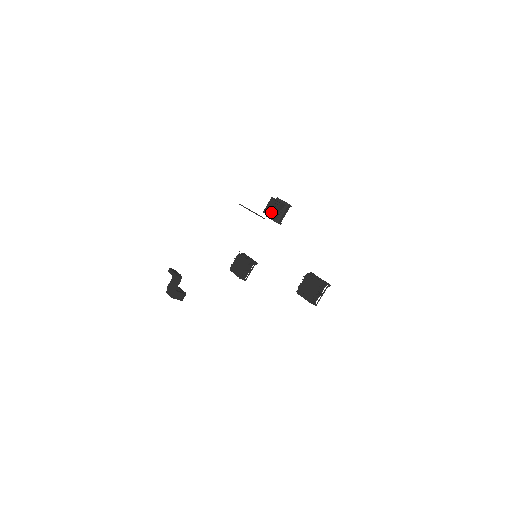
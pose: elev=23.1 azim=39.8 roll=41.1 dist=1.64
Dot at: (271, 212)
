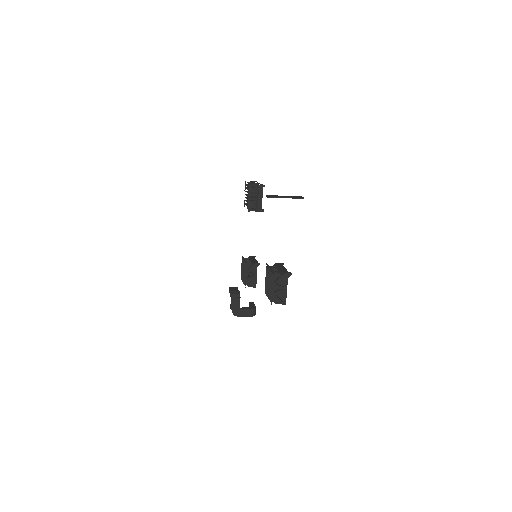
Dot at: occluded
